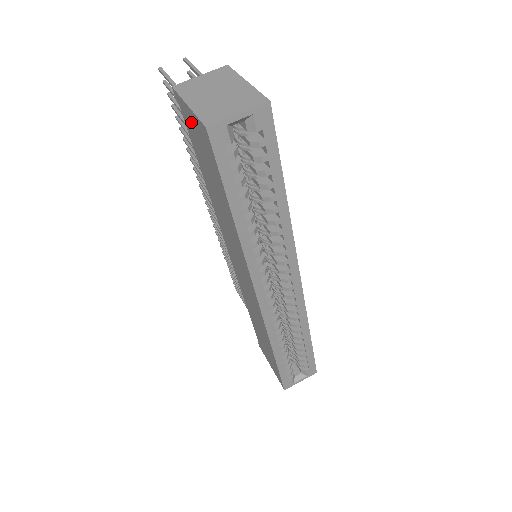
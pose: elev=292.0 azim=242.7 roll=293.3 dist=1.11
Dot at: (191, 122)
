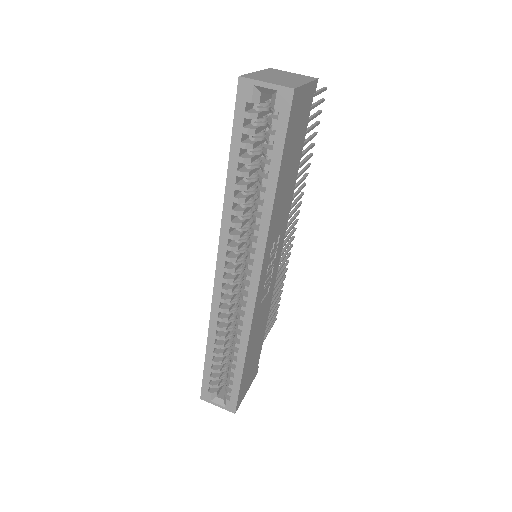
Dot at: occluded
